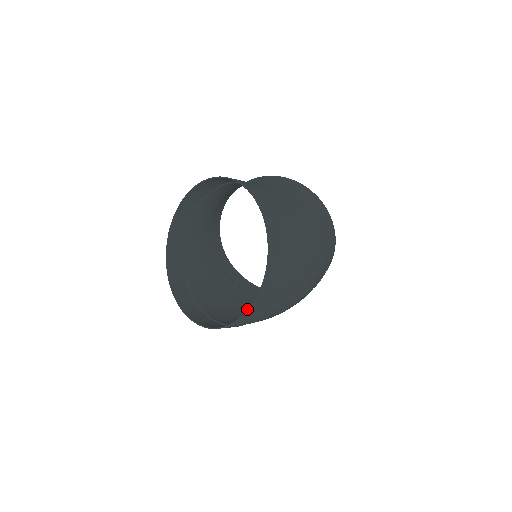
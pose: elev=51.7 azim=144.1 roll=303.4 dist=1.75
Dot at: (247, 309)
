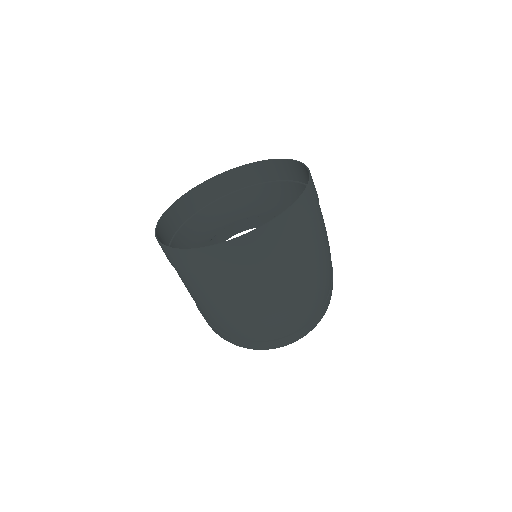
Dot at: occluded
